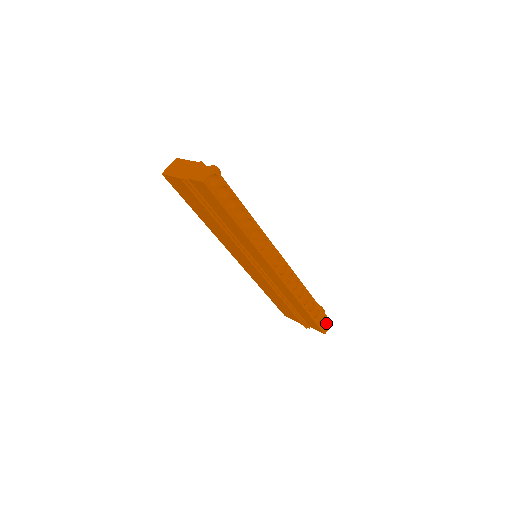
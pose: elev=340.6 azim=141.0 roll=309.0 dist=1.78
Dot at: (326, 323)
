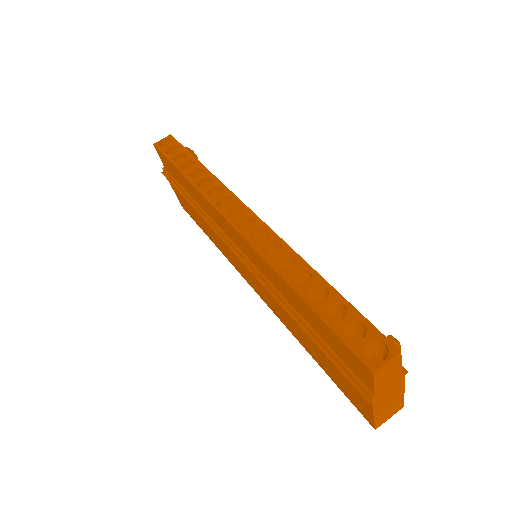
Dot at: (386, 355)
